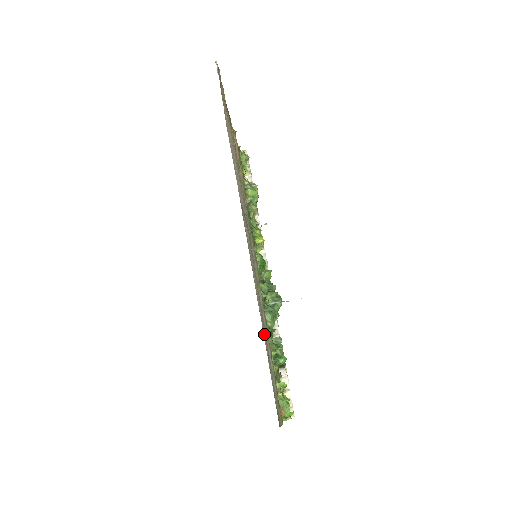
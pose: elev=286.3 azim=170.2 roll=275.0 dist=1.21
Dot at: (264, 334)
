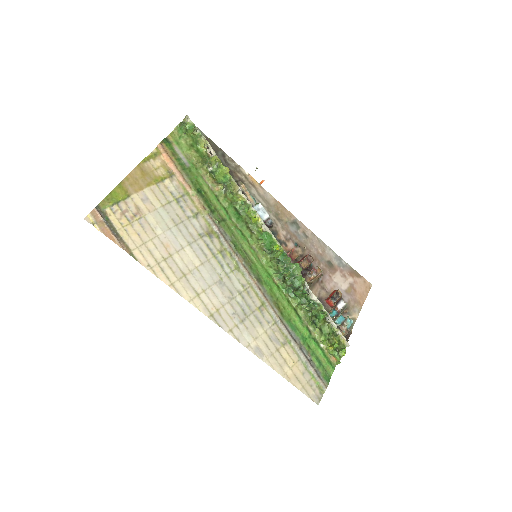
Dot at: (279, 359)
